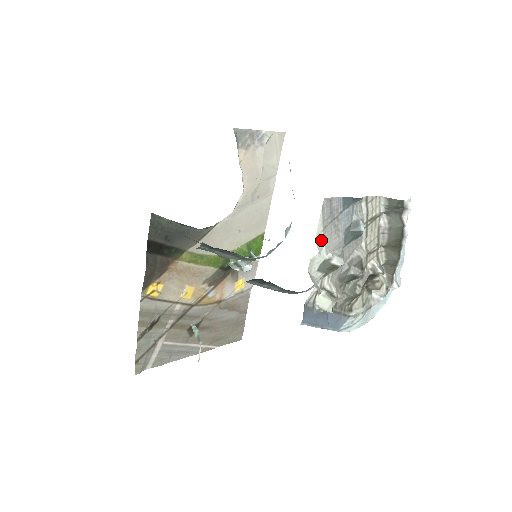
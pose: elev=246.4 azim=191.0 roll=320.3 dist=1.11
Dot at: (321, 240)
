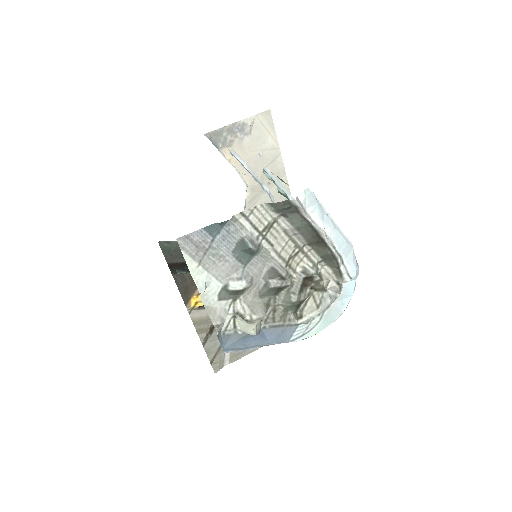
Dot at: (203, 274)
